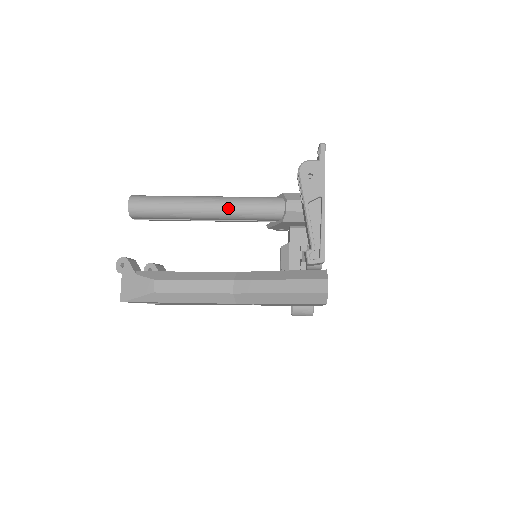
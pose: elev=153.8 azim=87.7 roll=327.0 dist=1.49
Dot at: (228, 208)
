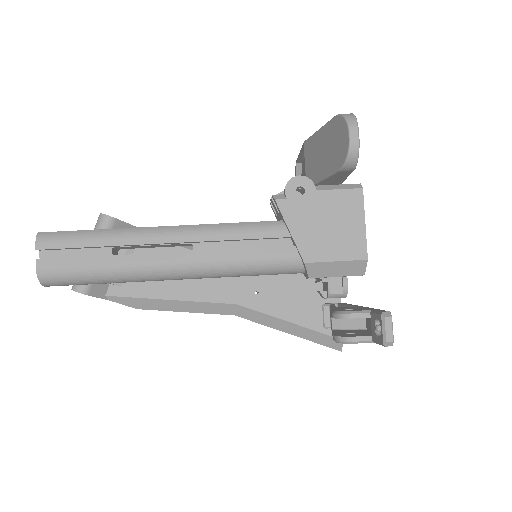
Dot at: (213, 277)
